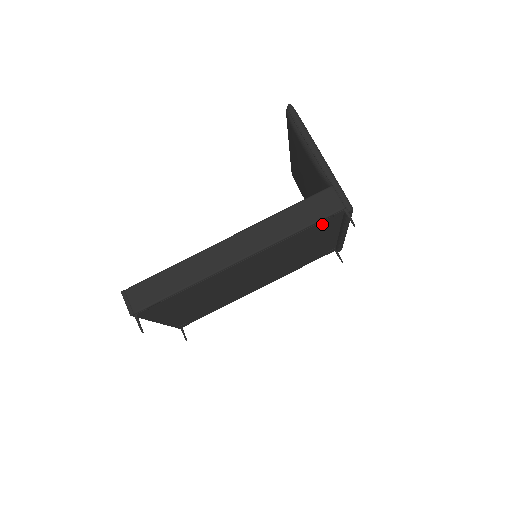
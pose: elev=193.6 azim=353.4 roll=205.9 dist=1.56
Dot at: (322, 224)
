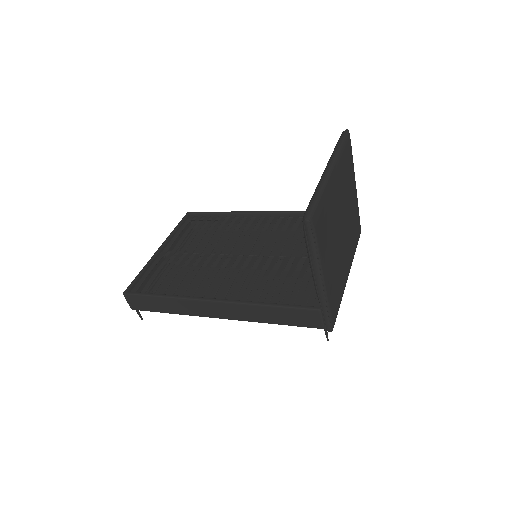
Dot at: occluded
